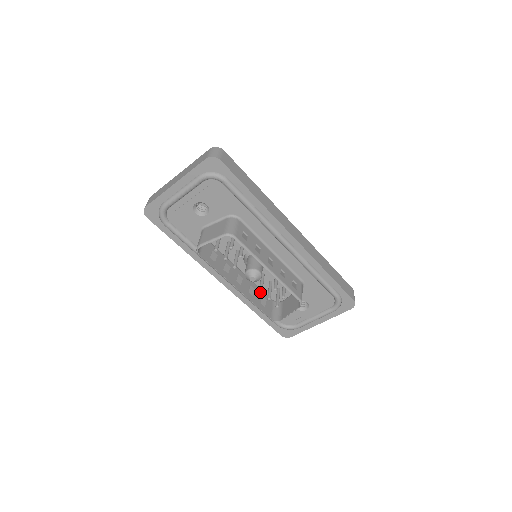
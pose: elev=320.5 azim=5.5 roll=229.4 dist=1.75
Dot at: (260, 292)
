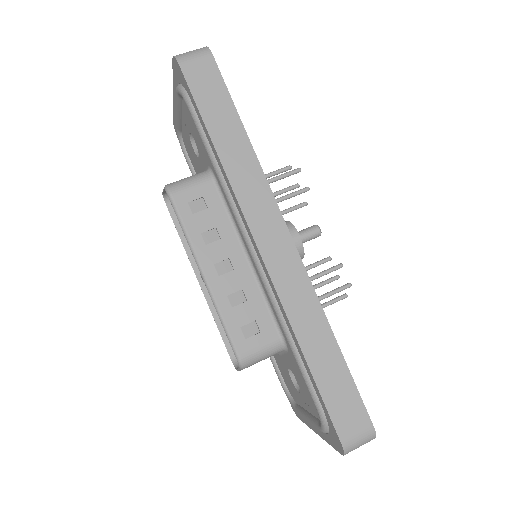
Dot at: occluded
